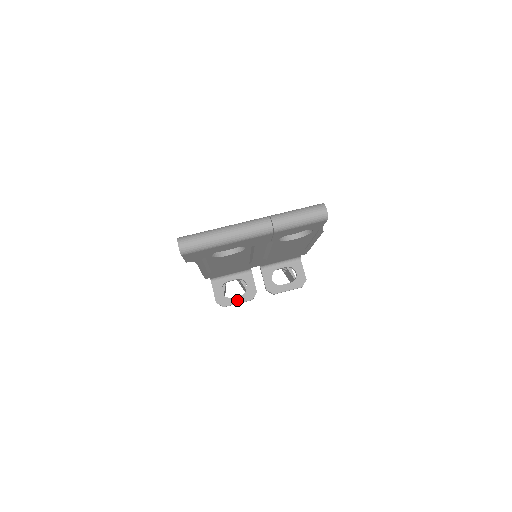
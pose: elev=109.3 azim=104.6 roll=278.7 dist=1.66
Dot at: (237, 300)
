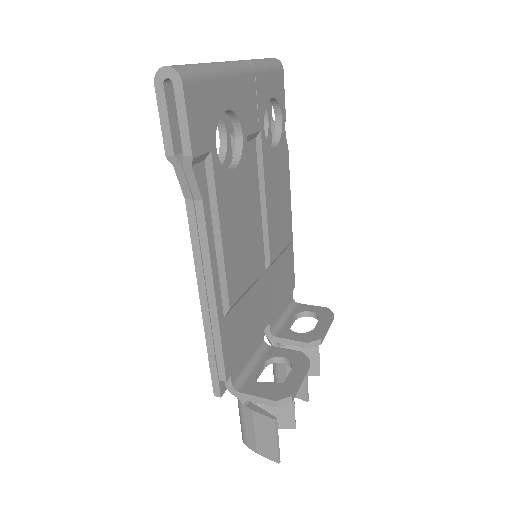
Dot at: (295, 376)
